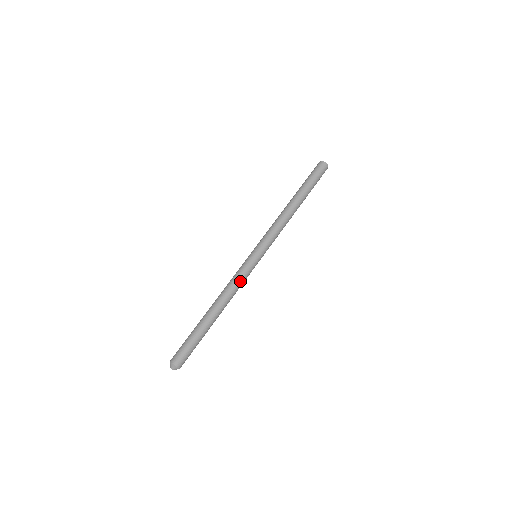
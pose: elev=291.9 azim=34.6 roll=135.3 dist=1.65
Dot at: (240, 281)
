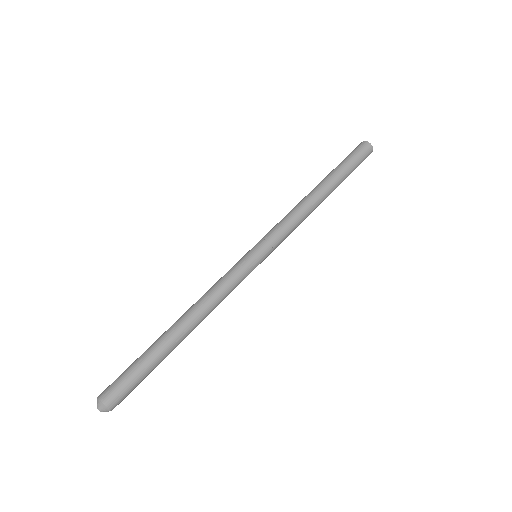
Dot at: (221, 283)
